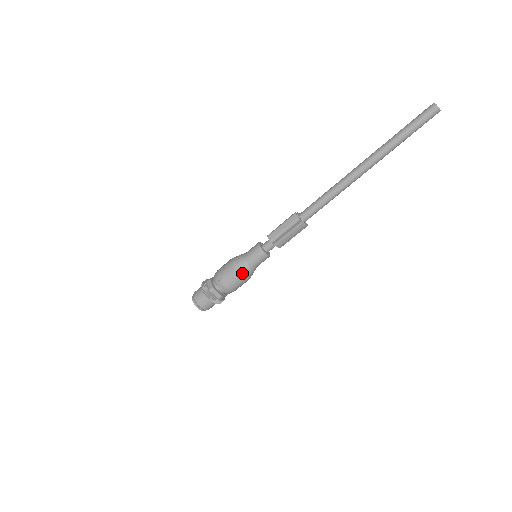
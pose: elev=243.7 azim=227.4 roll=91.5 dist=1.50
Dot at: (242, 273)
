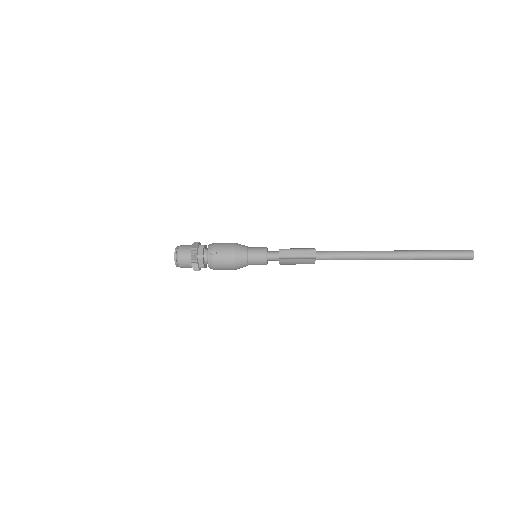
Dot at: (236, 263)
